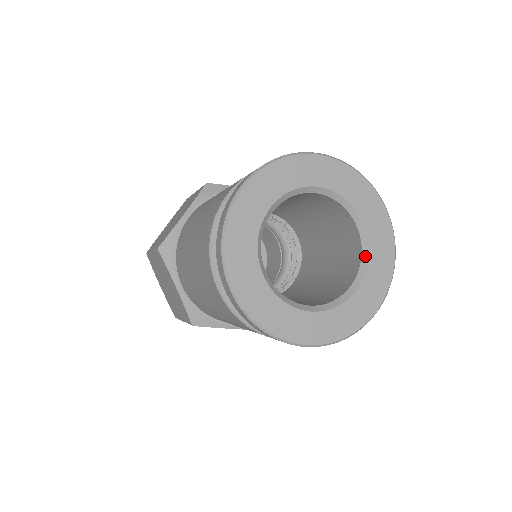
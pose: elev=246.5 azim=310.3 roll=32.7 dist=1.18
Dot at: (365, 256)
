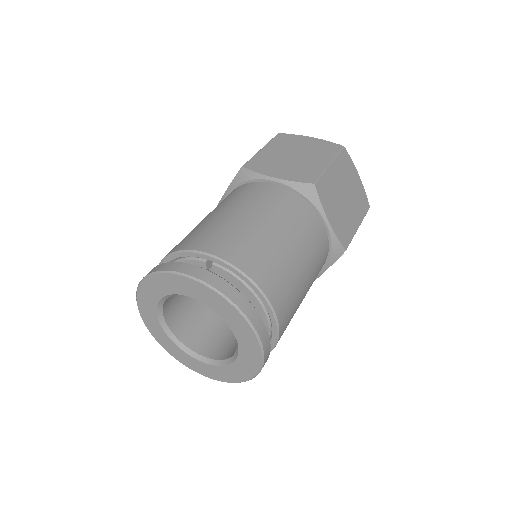
Dot at: (219, 363)
